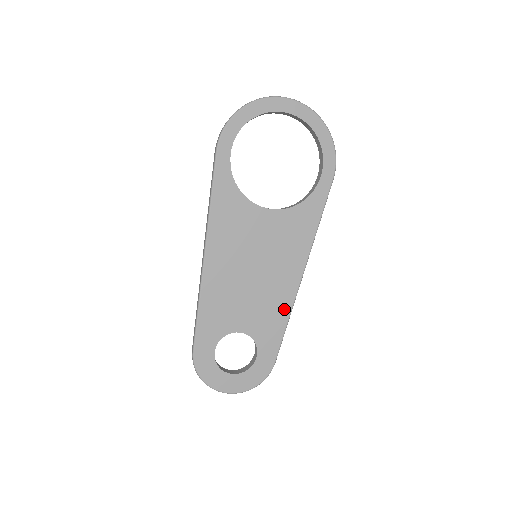
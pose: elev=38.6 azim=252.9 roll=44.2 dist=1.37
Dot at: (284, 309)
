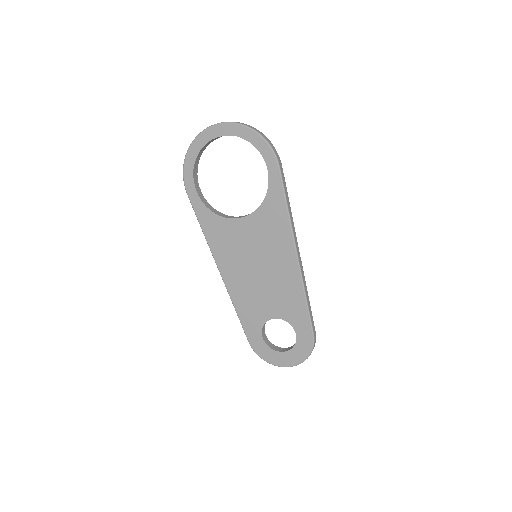
Dot at: (297, 289)
